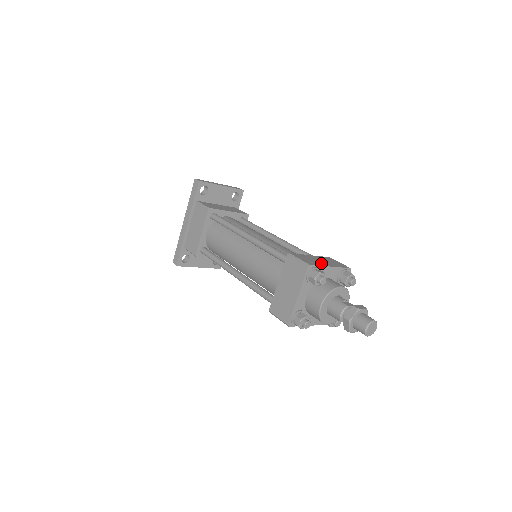
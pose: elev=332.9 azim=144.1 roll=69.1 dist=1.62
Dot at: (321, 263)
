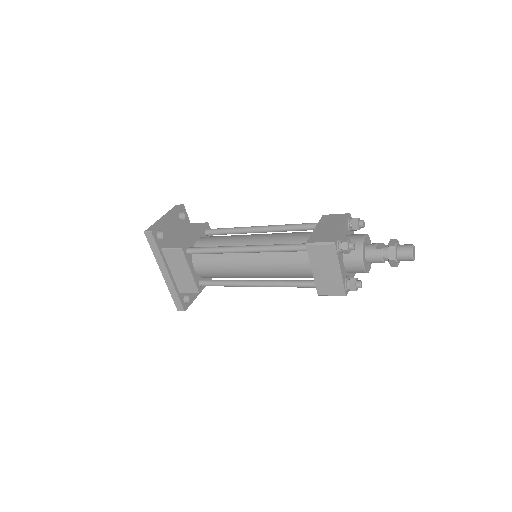
Dot at: (334, 230)
